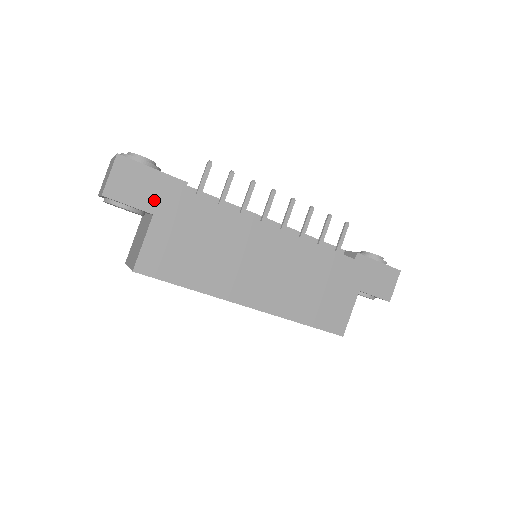
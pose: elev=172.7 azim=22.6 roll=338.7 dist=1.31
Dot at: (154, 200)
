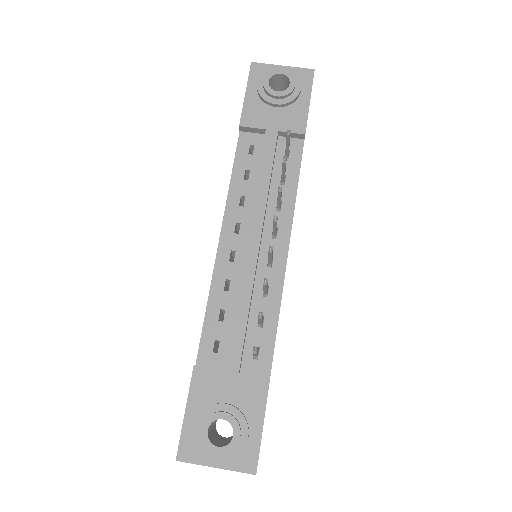
Dot at: occluded
